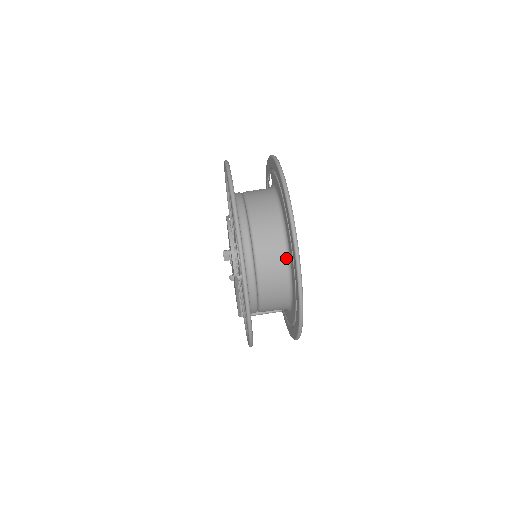
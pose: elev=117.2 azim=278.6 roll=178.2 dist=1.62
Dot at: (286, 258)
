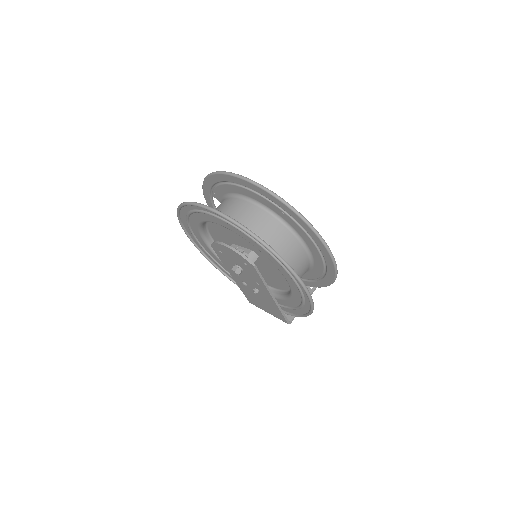
Dot at: (273, 216)
